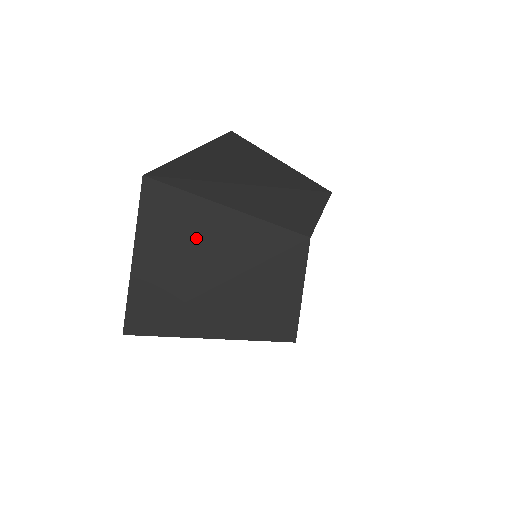
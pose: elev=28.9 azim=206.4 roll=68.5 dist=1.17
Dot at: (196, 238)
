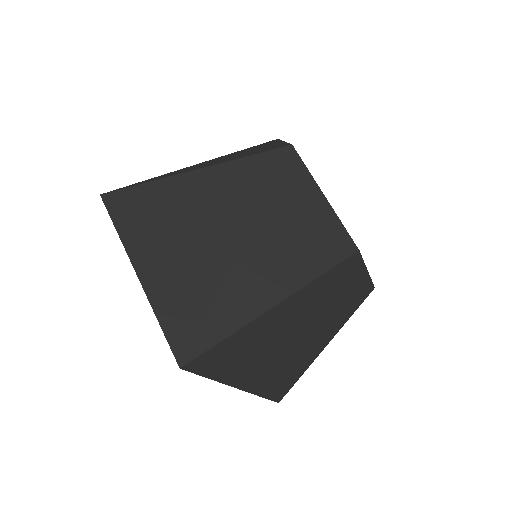
Dot at: (191, 212)
